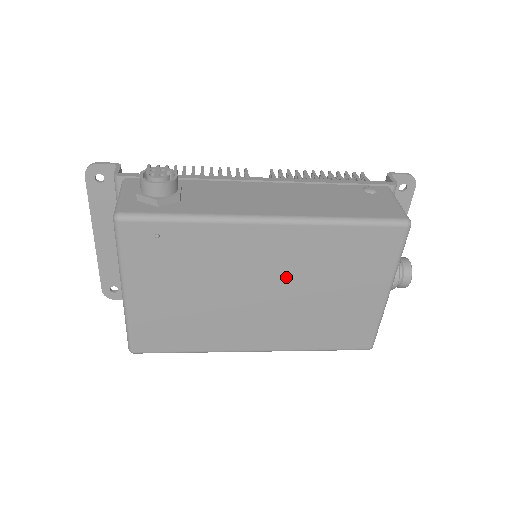
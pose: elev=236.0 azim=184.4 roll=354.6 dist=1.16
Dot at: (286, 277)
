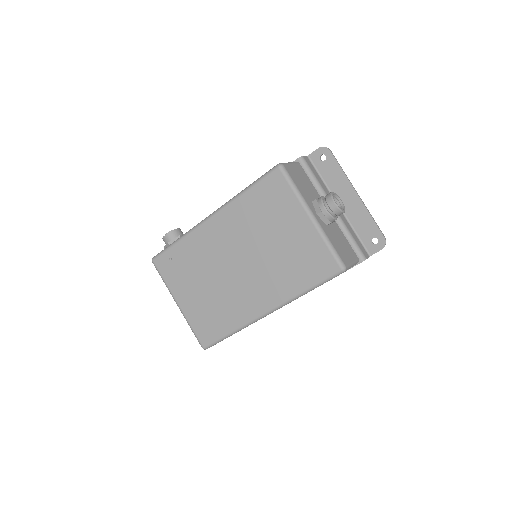
Dot at: (242, 245)
